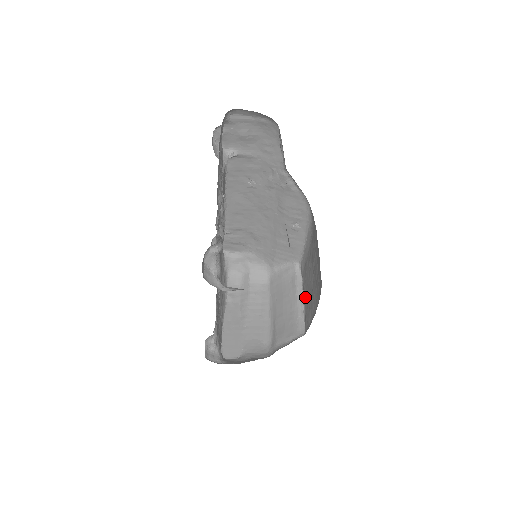
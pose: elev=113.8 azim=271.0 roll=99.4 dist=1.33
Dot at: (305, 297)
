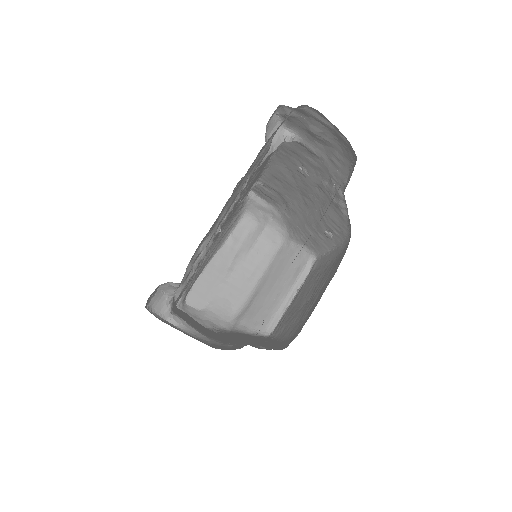
Dot at: (295, 299)
